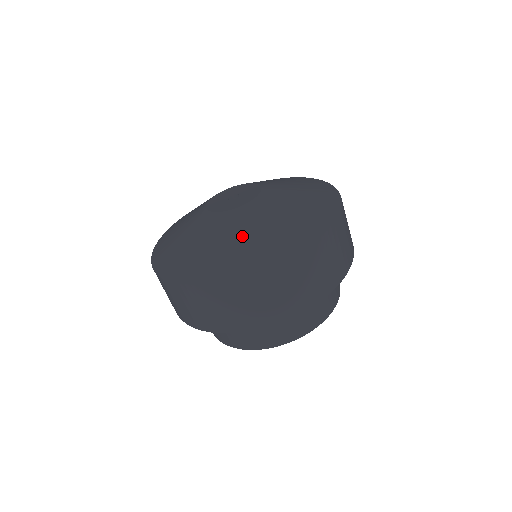
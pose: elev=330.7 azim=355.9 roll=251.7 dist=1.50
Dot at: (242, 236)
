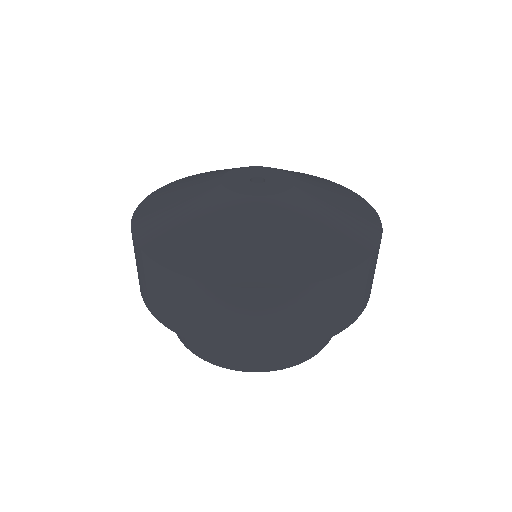
Dot at: (309, 226)
